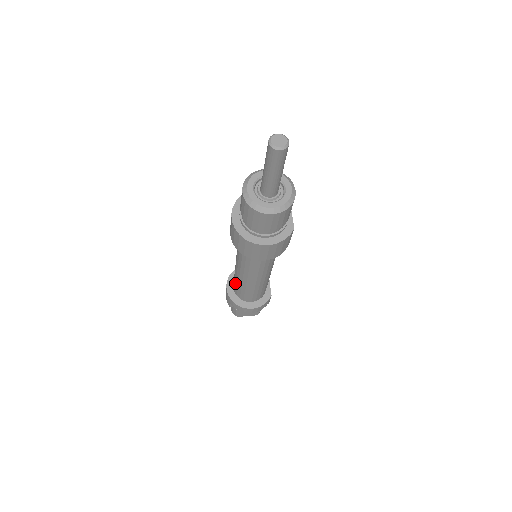
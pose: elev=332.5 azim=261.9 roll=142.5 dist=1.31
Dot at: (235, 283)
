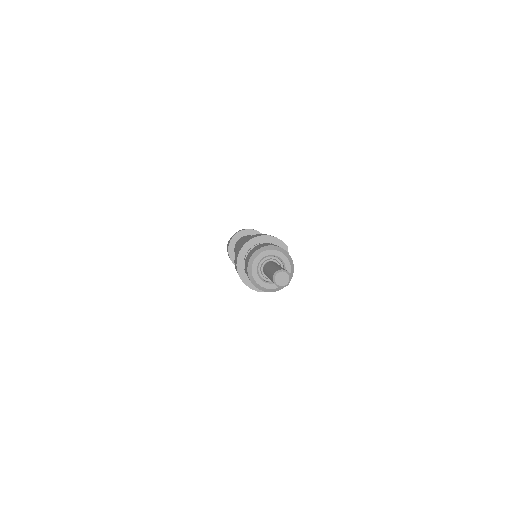
Dot at: occluded
